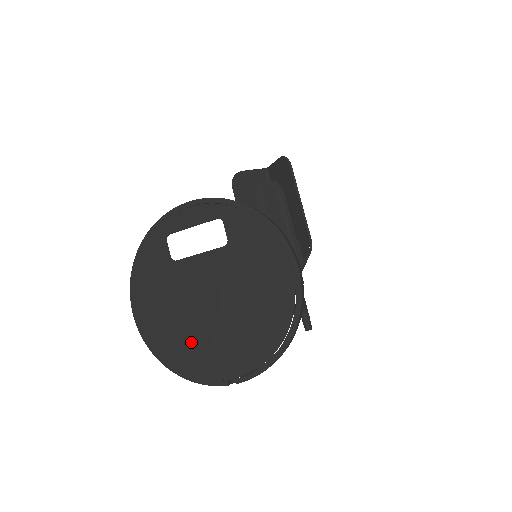
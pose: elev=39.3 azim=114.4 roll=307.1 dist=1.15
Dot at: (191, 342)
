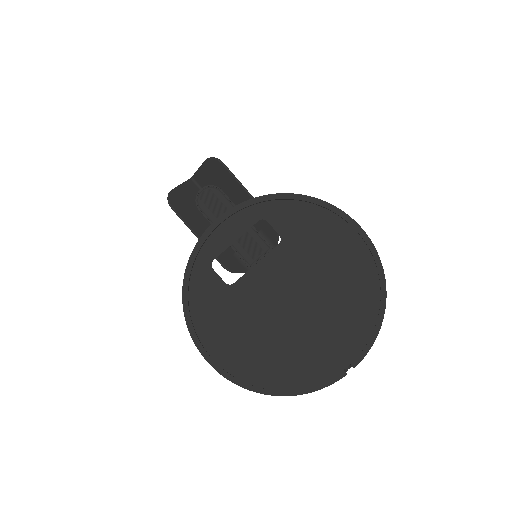
Dot at: (289, 355)
